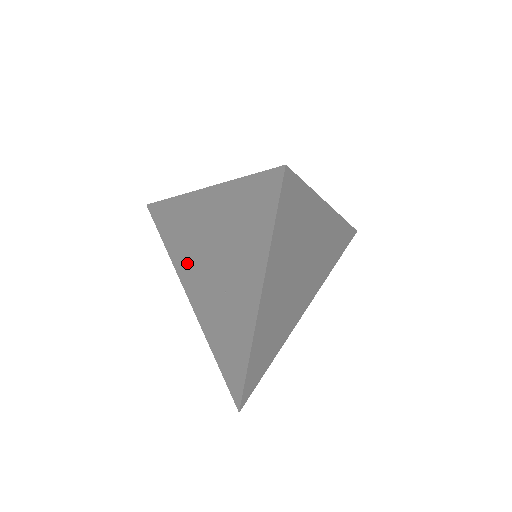
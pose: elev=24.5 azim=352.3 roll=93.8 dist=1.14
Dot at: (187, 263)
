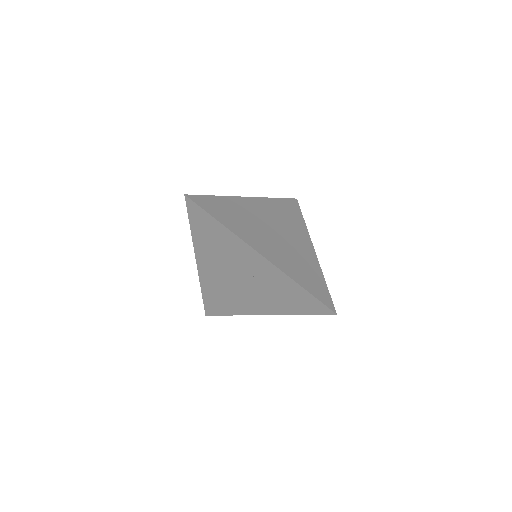
Dot at: (239, 301)
